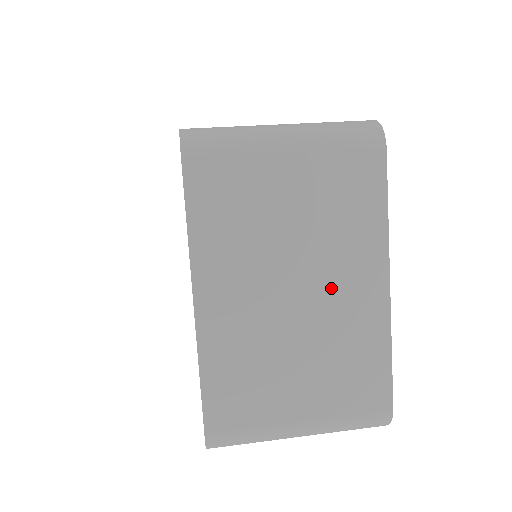
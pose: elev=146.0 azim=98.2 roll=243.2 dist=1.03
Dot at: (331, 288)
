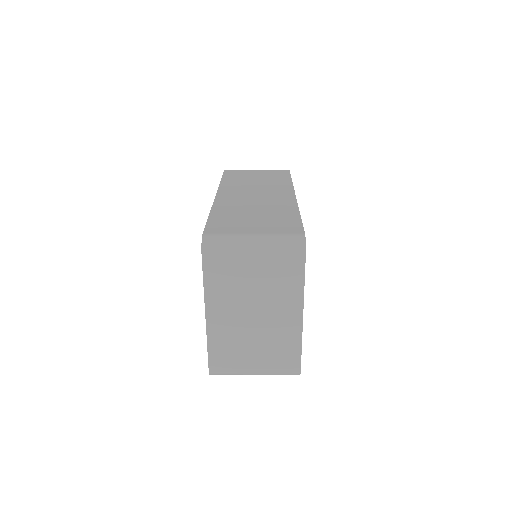
Dot at: (273, 315)
